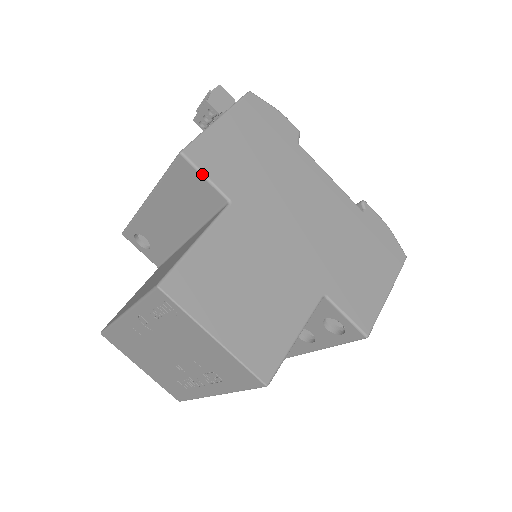
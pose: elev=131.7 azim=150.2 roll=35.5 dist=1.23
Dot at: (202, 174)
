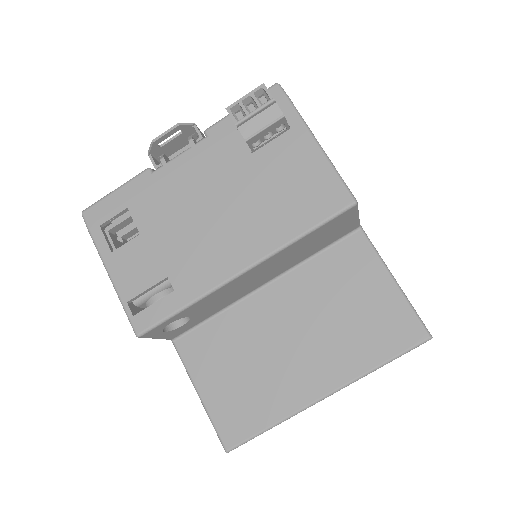
Dot at: (358, 214)
